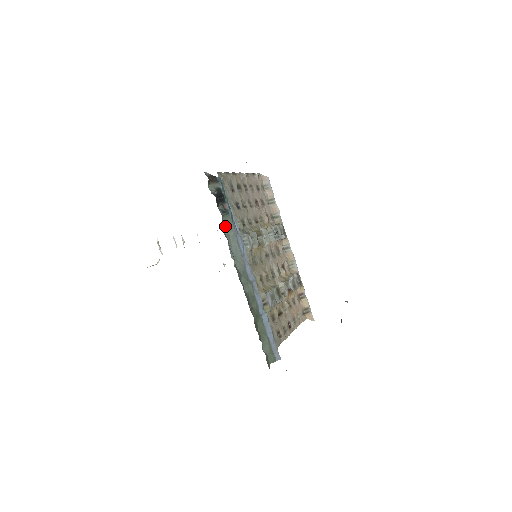
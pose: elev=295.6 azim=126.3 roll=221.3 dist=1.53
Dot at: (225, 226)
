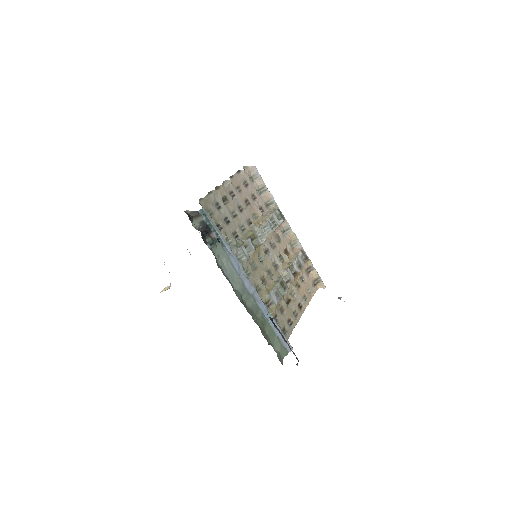
Dot at: (216, 255)
